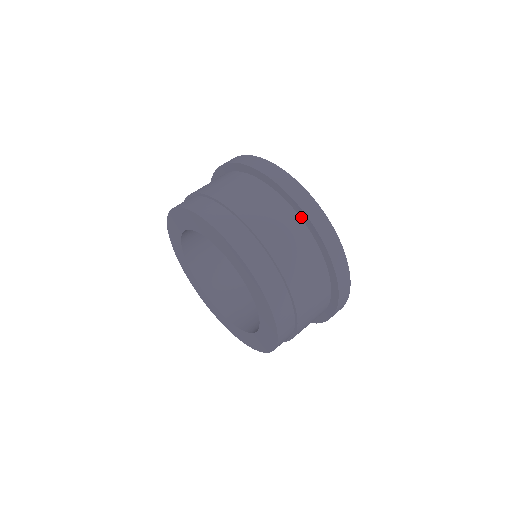
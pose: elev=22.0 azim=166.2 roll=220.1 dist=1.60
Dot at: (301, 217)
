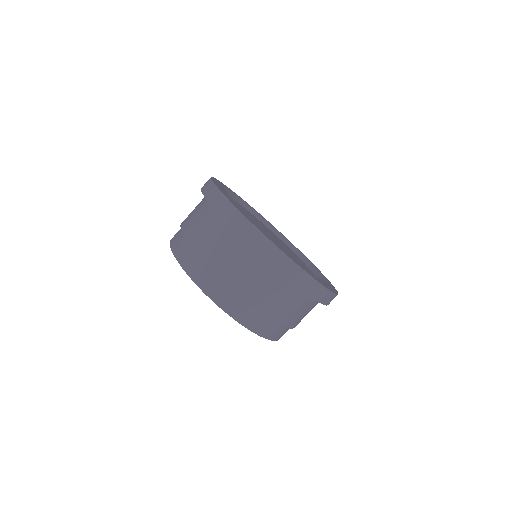
Dot at: occluded
